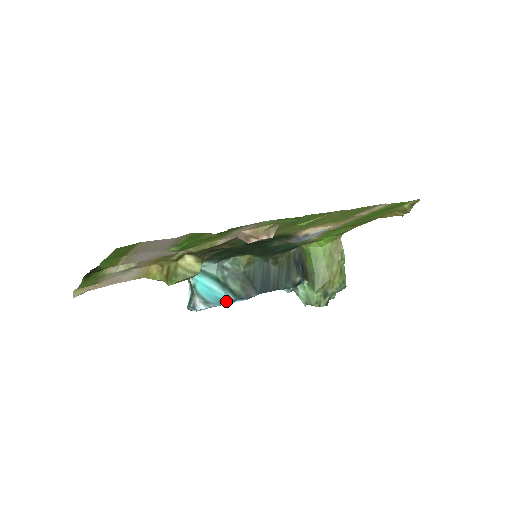
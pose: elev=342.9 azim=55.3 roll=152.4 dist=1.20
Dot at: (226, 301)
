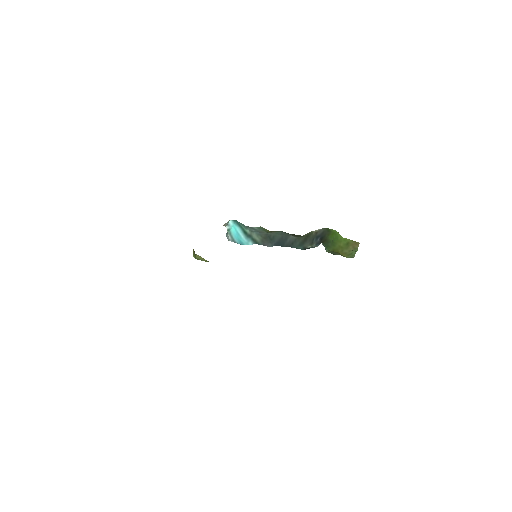
Dot at: occluded
